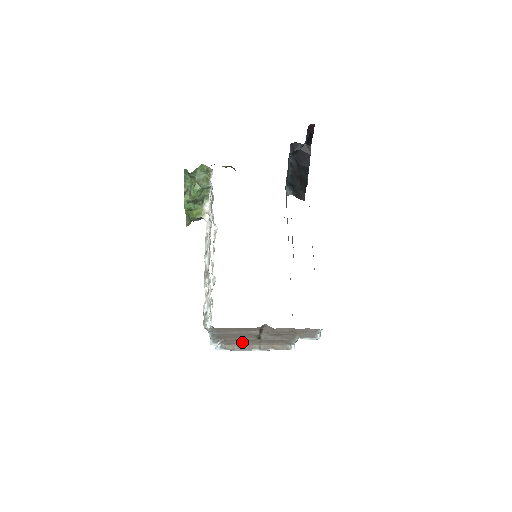
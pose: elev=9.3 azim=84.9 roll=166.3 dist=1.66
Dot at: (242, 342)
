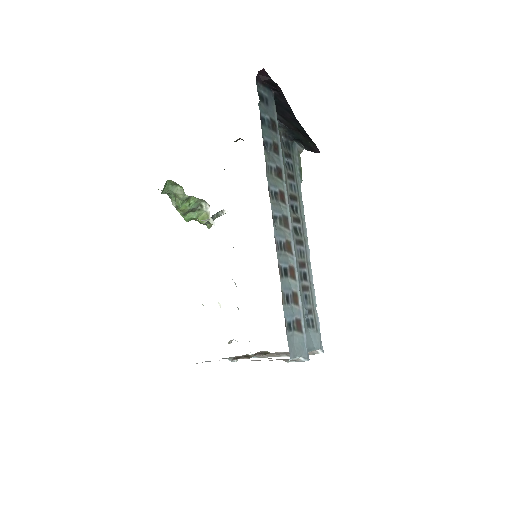
Dot at: occluded
